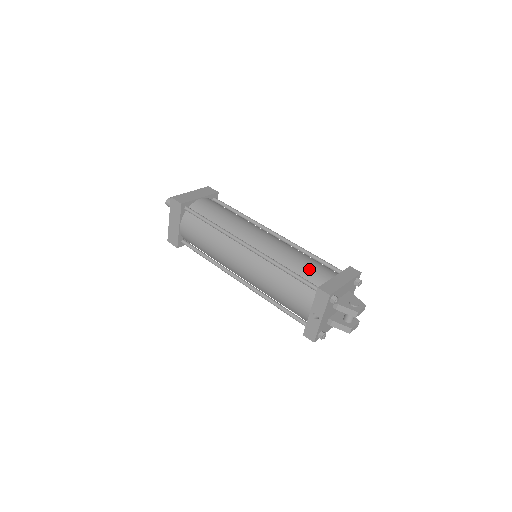
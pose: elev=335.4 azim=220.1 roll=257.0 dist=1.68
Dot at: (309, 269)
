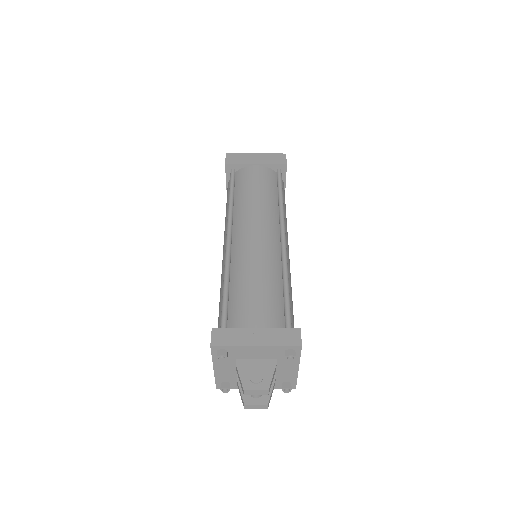
Dot at: (244, 301)
